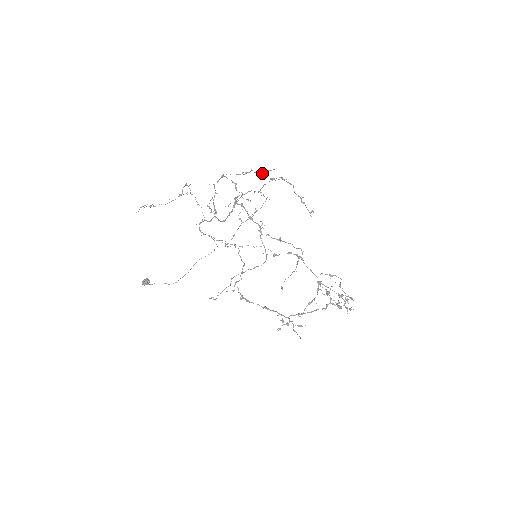
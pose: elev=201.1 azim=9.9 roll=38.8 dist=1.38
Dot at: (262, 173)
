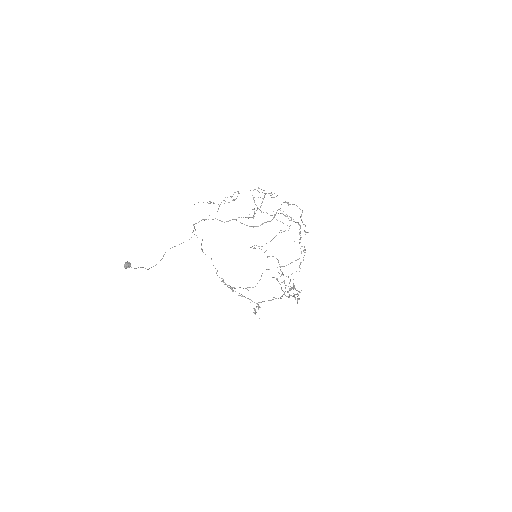
Dot at: occluded
